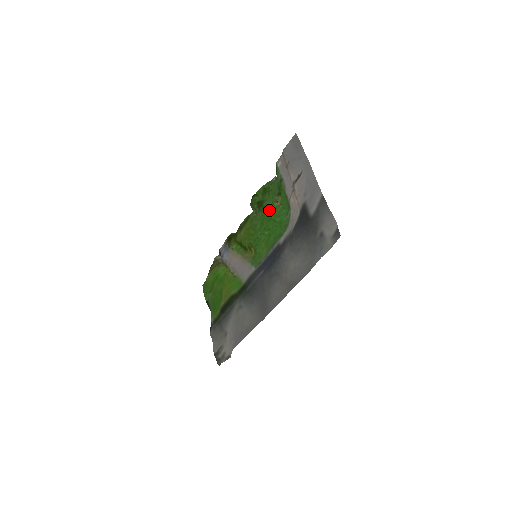
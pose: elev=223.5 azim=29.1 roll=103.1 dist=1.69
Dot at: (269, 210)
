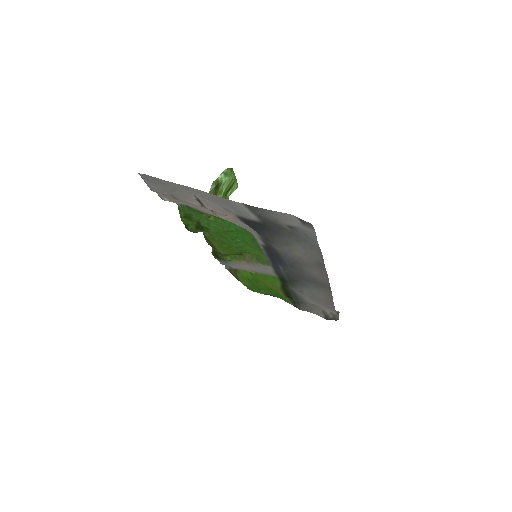
Dot at: (214, 227)
